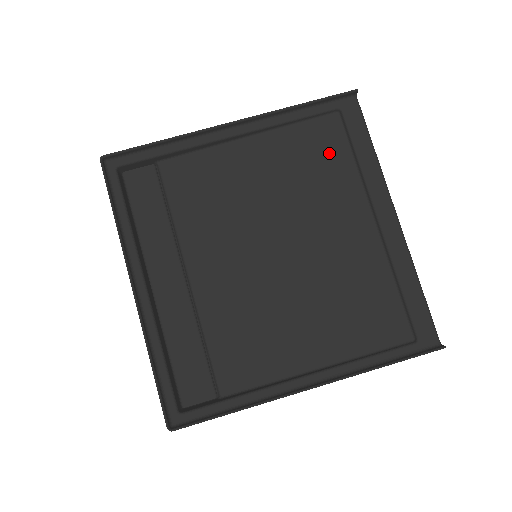
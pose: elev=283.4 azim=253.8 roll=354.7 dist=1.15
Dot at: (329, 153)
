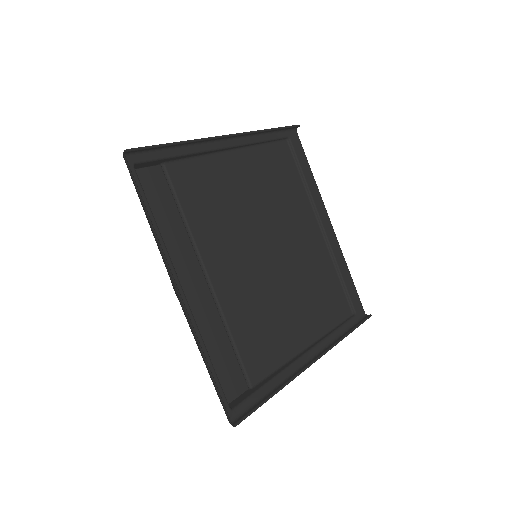
Dot at: (287, 172)
